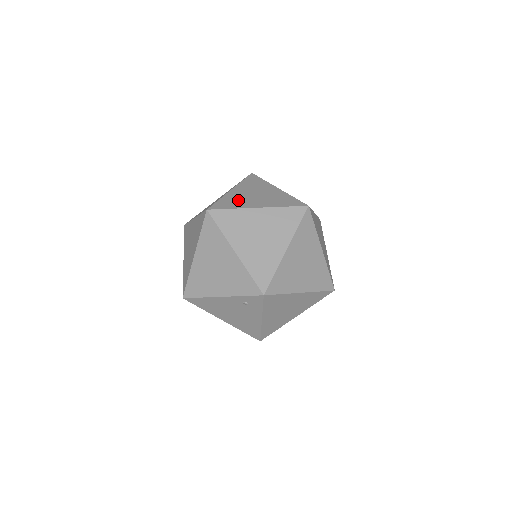
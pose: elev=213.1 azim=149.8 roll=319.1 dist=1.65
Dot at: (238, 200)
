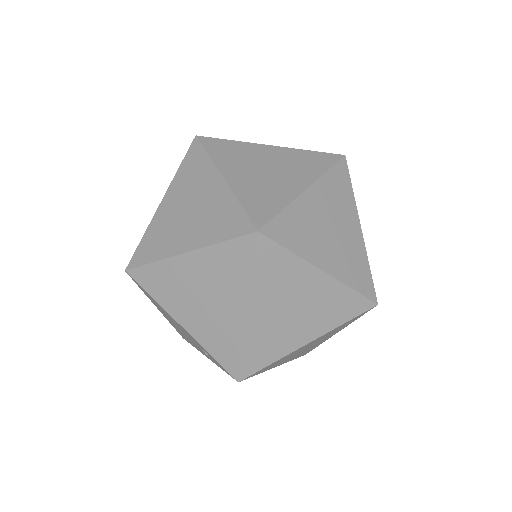
Dot at: (307, 230)
